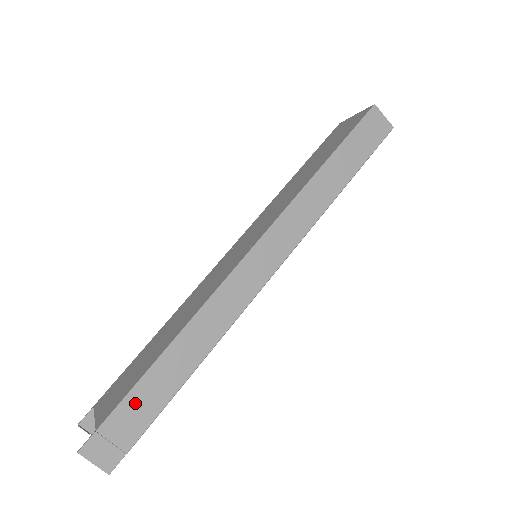
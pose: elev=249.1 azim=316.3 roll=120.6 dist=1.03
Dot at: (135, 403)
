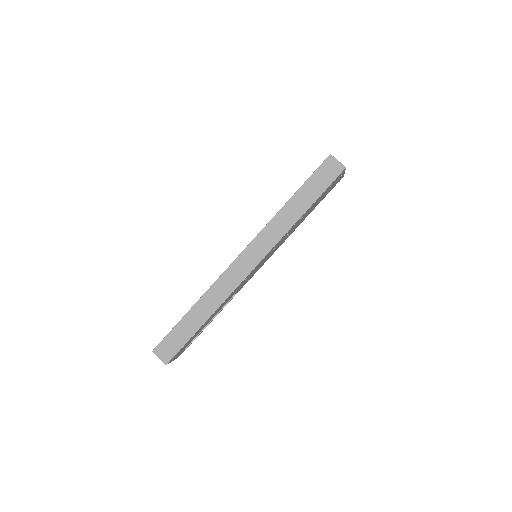
Dot at: (178, 331)
